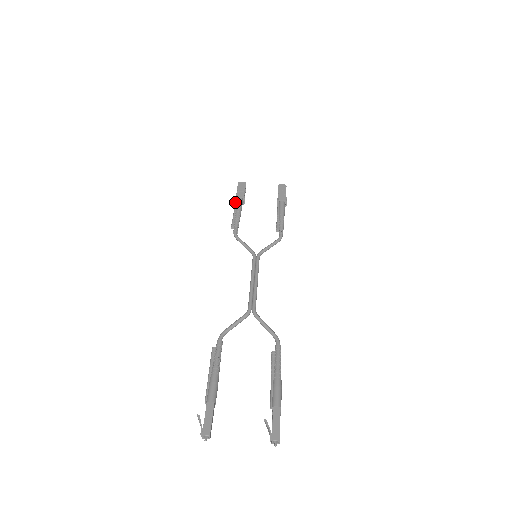
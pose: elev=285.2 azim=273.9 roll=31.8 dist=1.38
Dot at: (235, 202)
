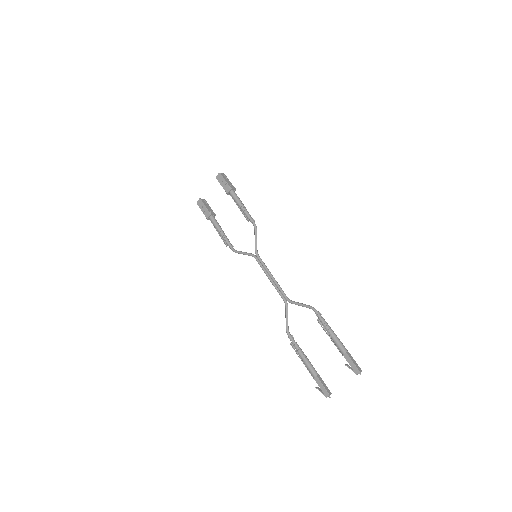
Dot at: (210, 220)
